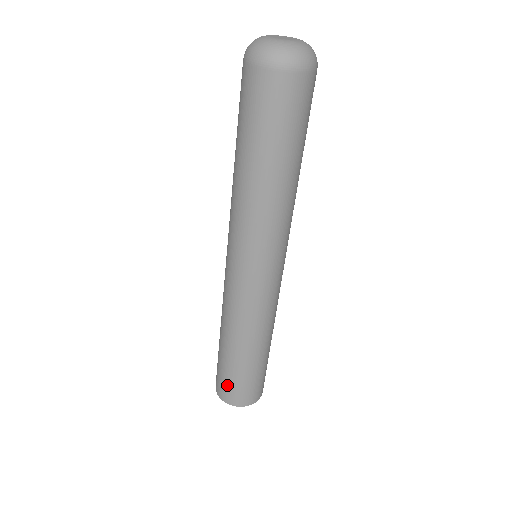
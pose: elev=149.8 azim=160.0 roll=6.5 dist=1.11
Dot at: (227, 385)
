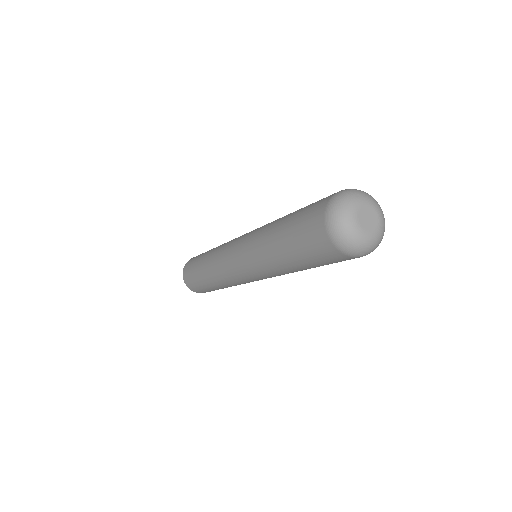
Dot at: occluded
